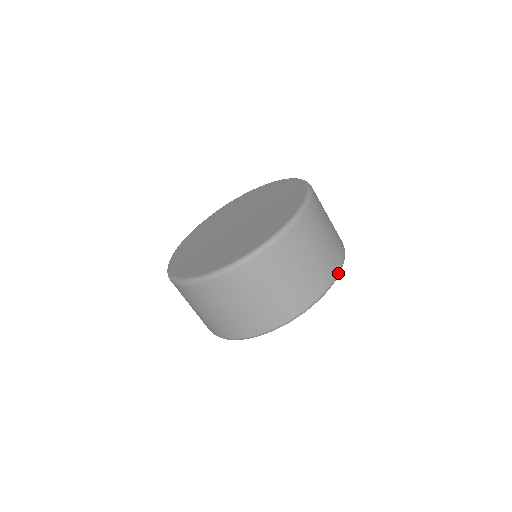
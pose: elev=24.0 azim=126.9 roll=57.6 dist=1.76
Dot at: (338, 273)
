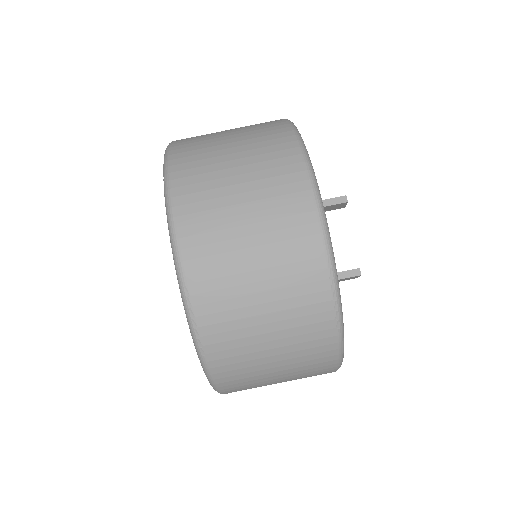
Dot at: (324, 245)
